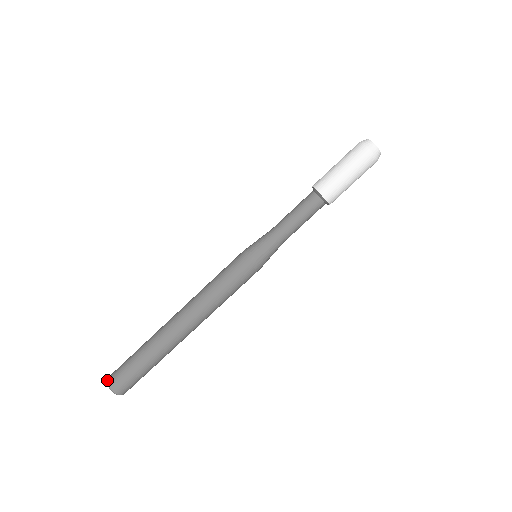
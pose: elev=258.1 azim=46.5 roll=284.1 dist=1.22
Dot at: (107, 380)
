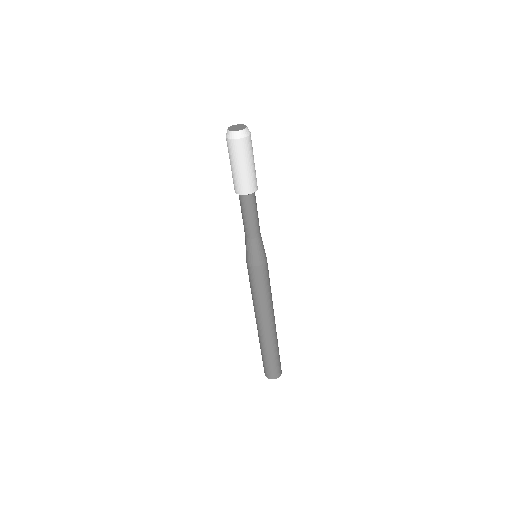
Dot at: occluded
